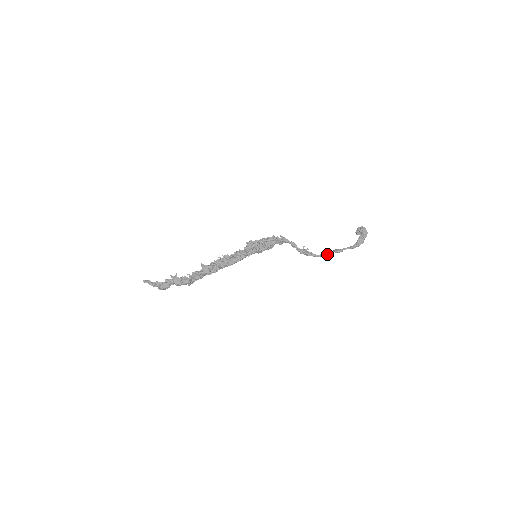
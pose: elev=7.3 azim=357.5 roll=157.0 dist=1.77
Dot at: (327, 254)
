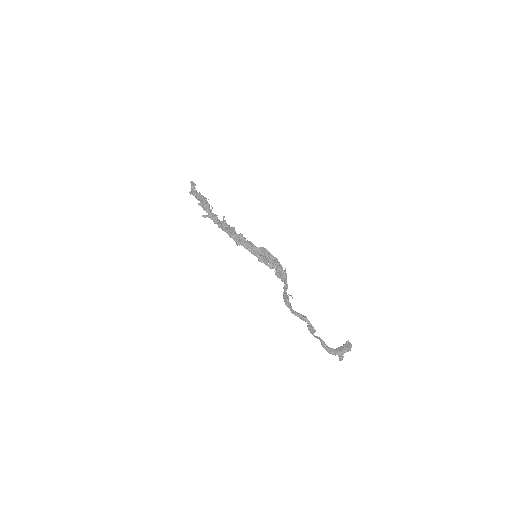
Dot at: (301, 317)
